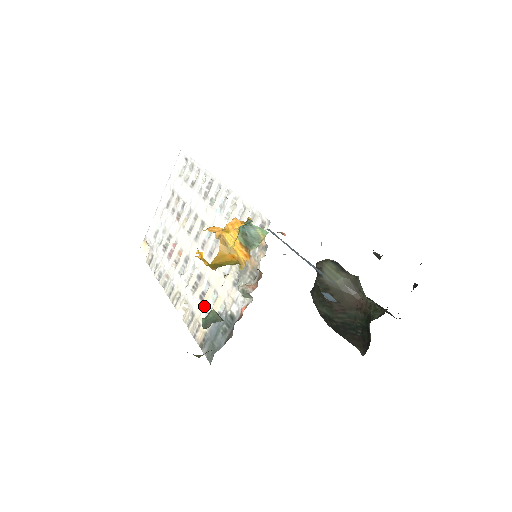
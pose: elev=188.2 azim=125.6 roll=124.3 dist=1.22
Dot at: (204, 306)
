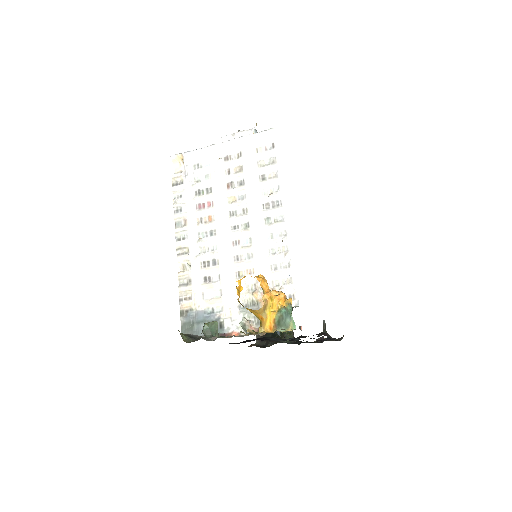
Dot at: (204, 289)
